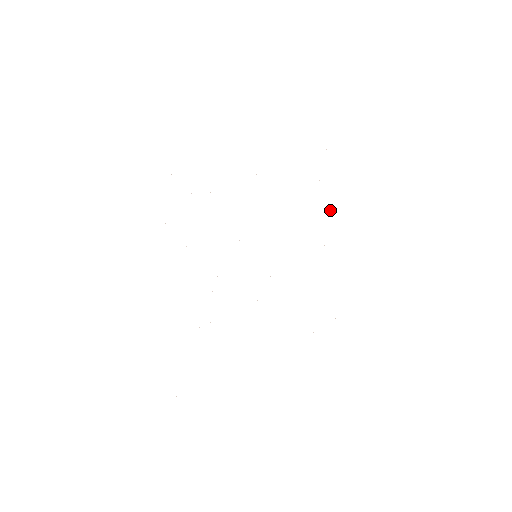
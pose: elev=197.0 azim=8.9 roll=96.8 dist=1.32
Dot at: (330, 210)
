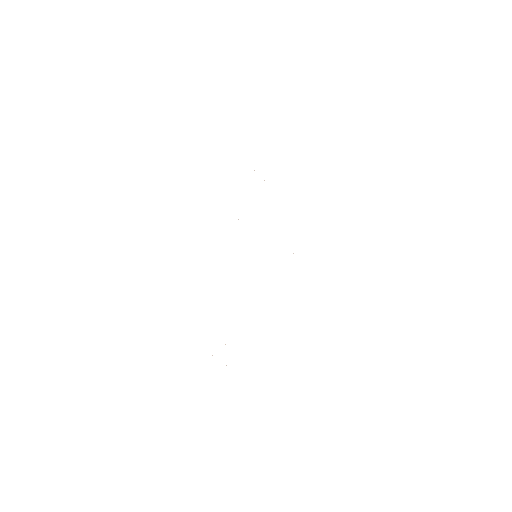
Dot at: occluded
